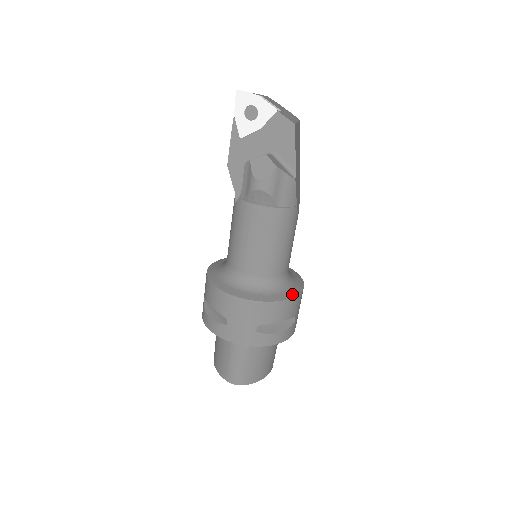
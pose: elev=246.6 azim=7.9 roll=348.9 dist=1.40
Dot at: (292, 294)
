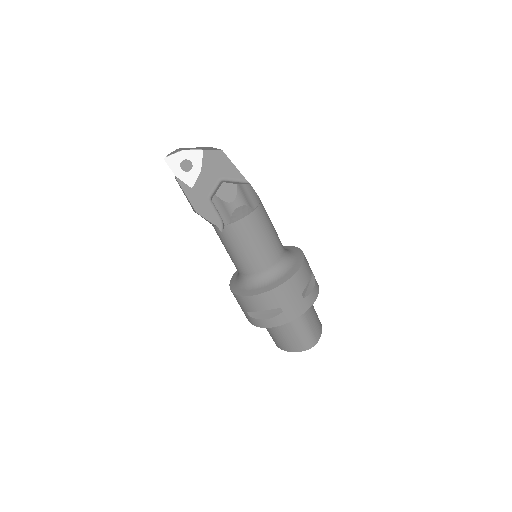
Dot at: (301, 257)
